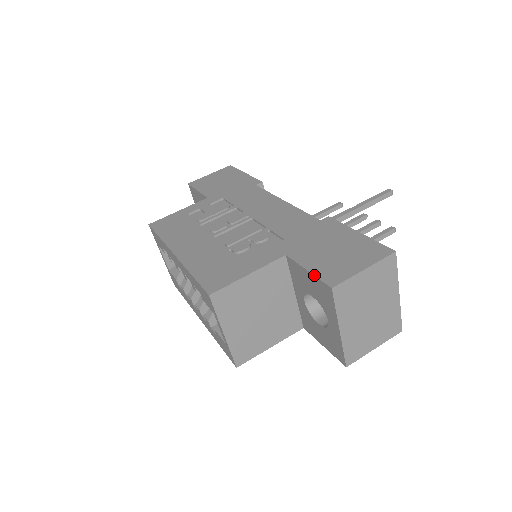
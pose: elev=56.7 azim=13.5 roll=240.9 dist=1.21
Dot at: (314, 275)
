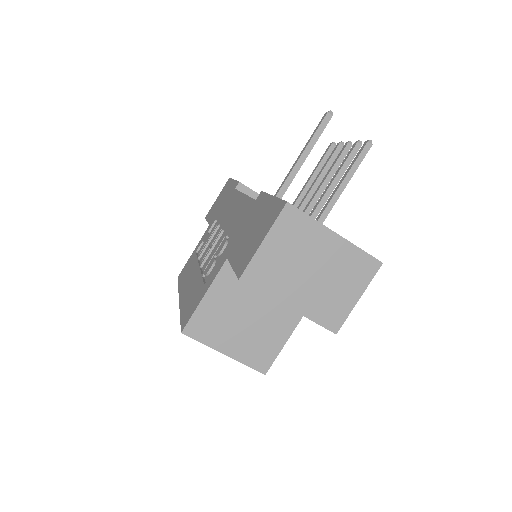
Dot at: (234, 271)
